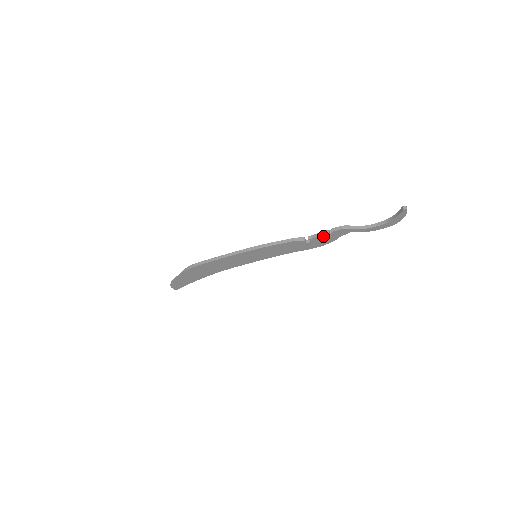
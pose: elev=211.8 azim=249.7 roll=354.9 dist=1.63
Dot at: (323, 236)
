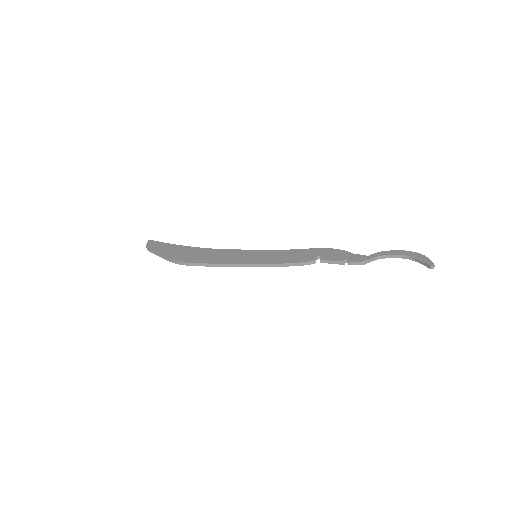
Dot at: (337, 262)
